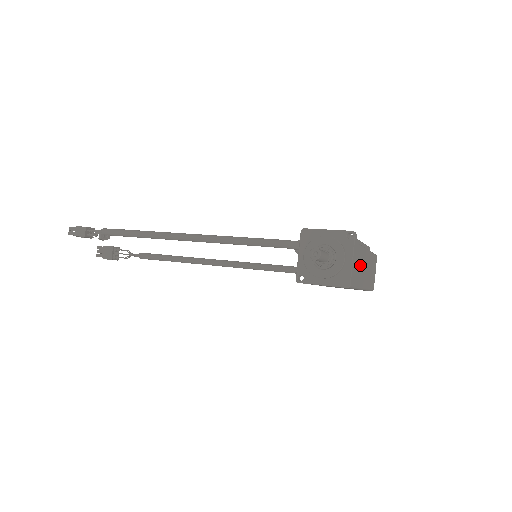
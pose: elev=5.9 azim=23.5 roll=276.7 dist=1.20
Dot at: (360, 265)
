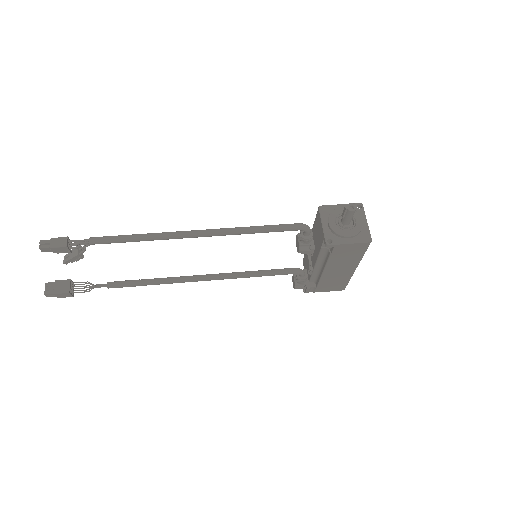
Dot at: occluded
